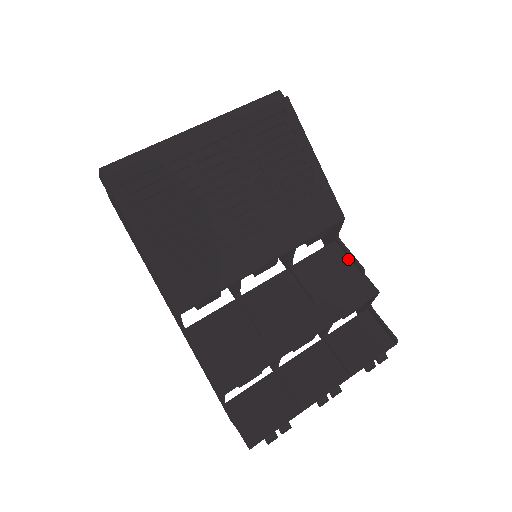
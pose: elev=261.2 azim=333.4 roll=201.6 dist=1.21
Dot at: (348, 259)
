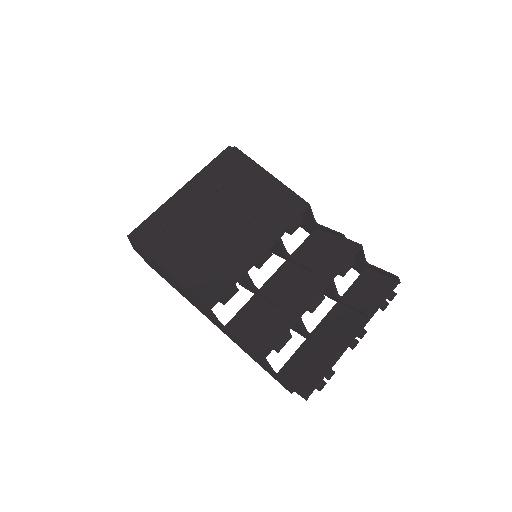
Dot at: (330, 234)
